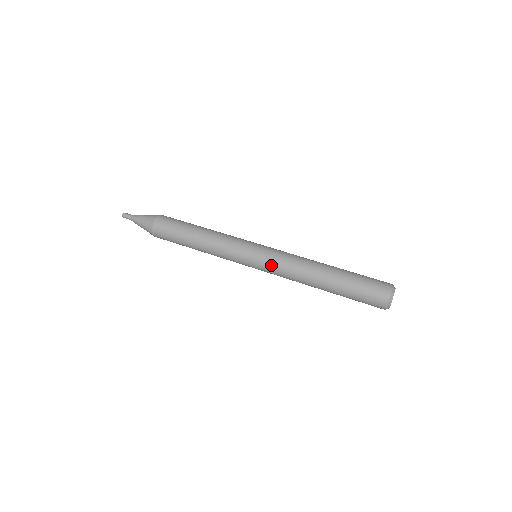
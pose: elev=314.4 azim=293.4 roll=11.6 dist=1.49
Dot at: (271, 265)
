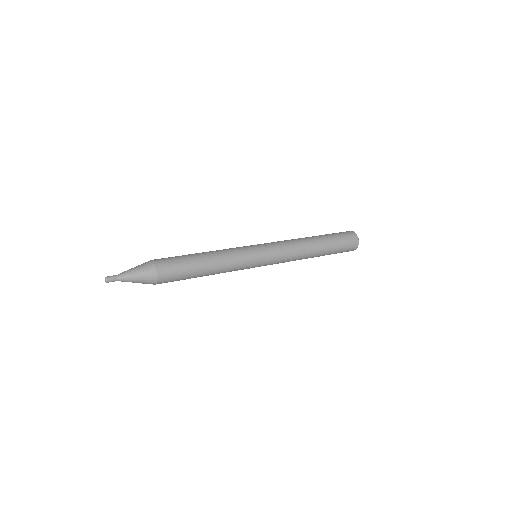
Dot at: (277, 252)
